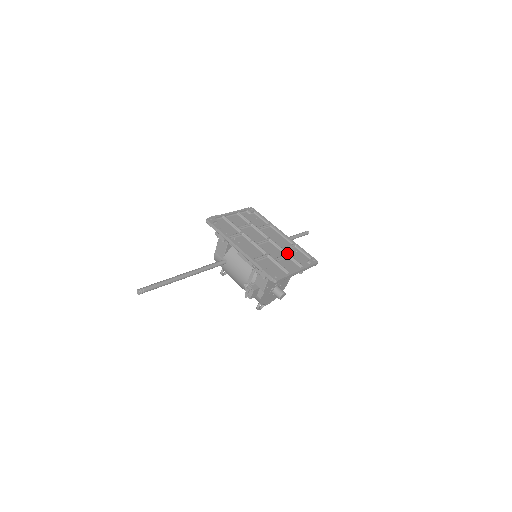
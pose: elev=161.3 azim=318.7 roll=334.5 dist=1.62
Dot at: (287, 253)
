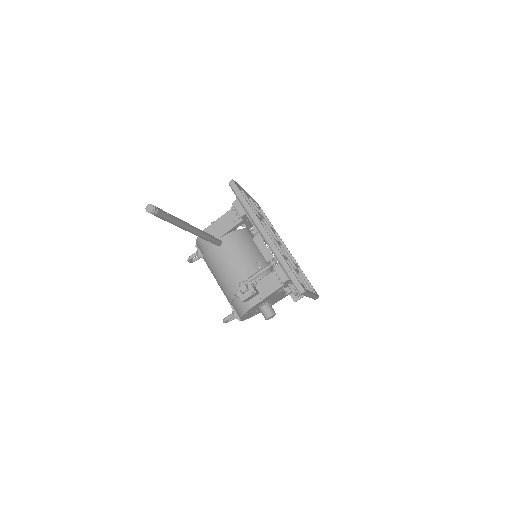
Dot at: occluded
